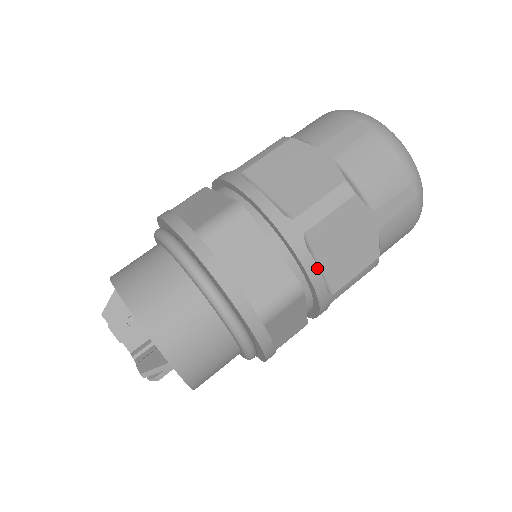
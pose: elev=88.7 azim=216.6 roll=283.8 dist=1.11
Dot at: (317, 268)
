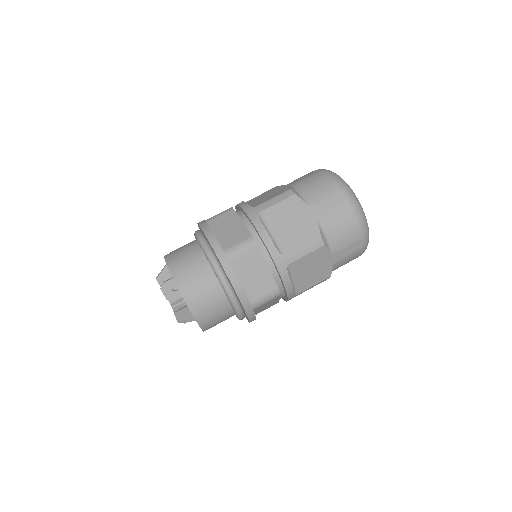
Dot at: (291, 283)
